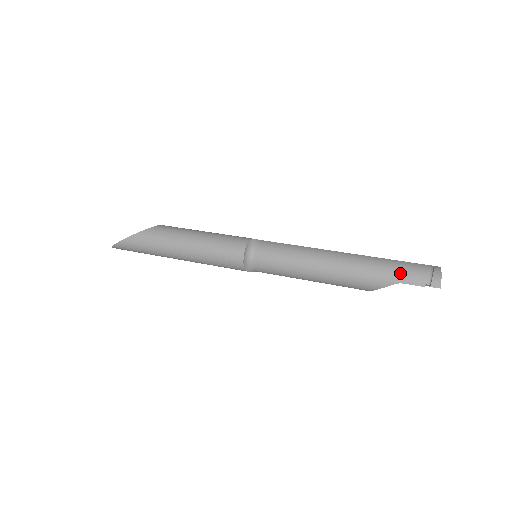
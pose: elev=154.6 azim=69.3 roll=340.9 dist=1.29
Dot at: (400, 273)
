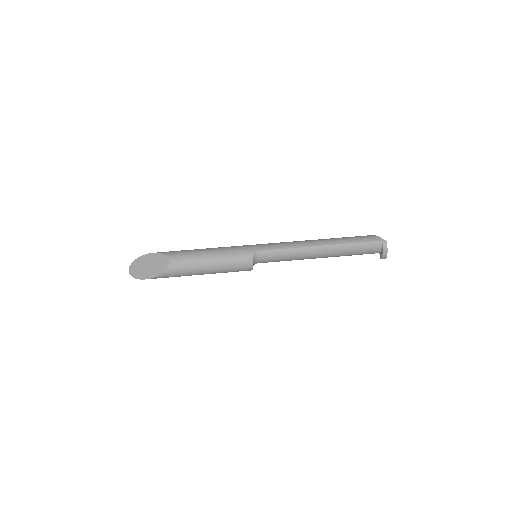
Dot at: (361, 253)
